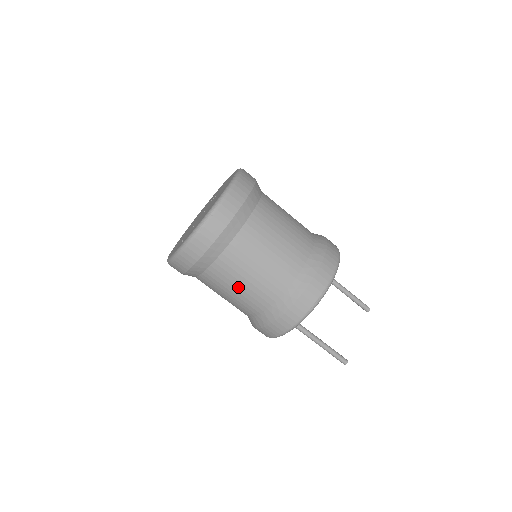
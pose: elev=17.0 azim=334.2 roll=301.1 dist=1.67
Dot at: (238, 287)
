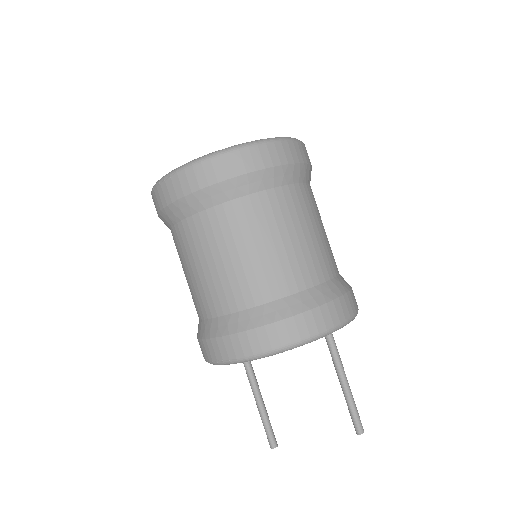
Dot at: occluded
